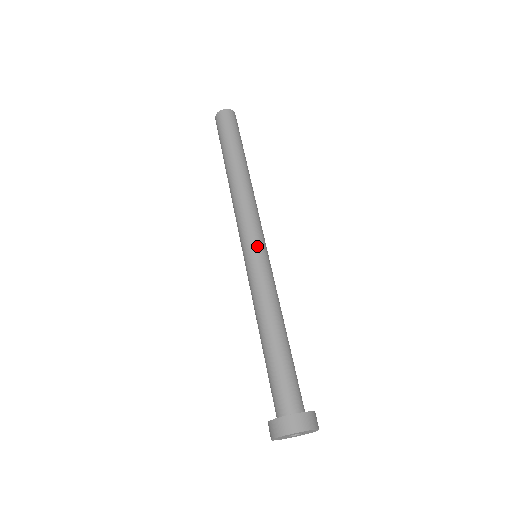
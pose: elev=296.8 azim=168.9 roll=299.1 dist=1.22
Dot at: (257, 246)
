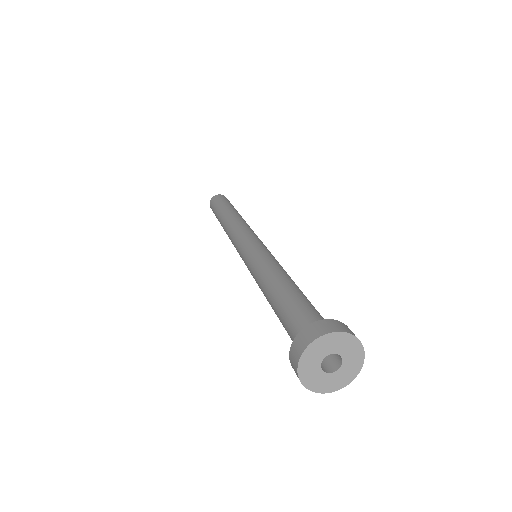
Dot at: (261, 242)
